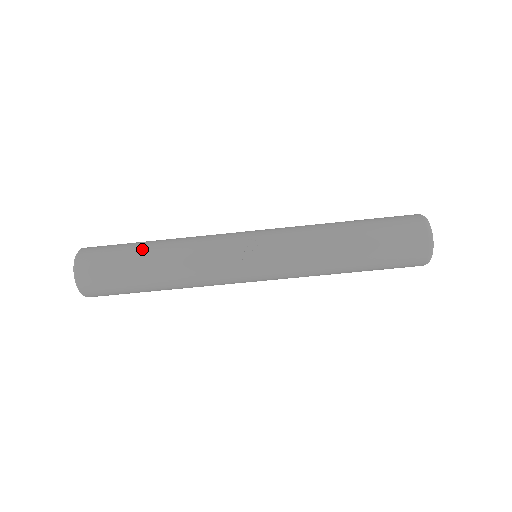
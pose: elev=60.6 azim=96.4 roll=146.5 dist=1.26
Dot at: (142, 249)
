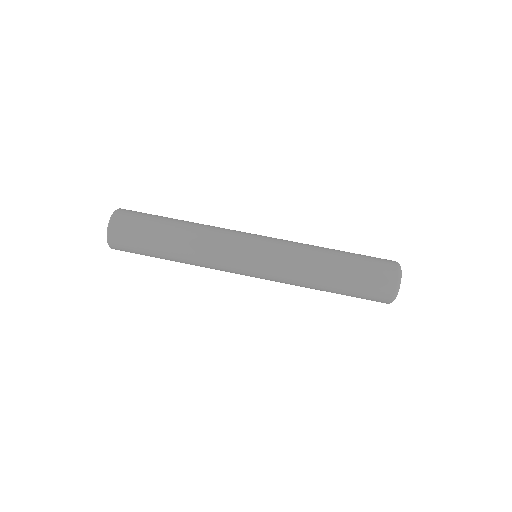
Dot at: occluded
